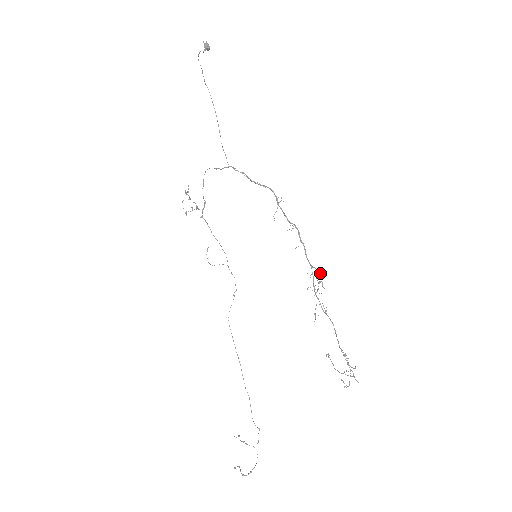
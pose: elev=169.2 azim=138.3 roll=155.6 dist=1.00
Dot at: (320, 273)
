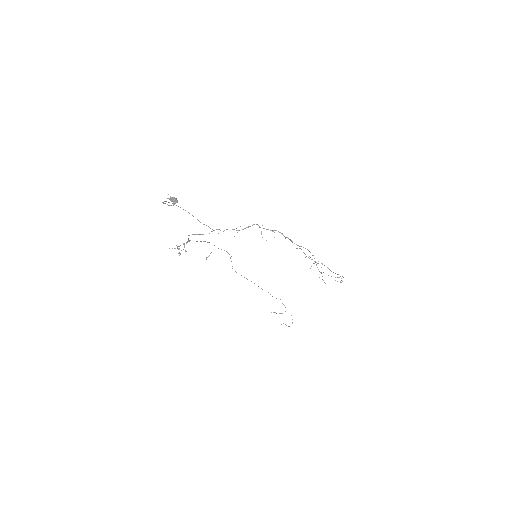
Dot at: occluded
